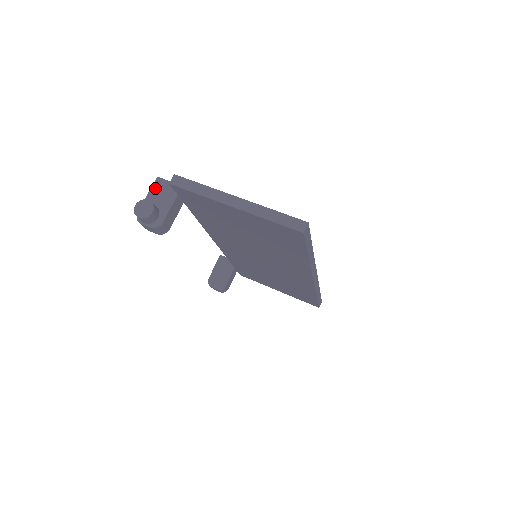
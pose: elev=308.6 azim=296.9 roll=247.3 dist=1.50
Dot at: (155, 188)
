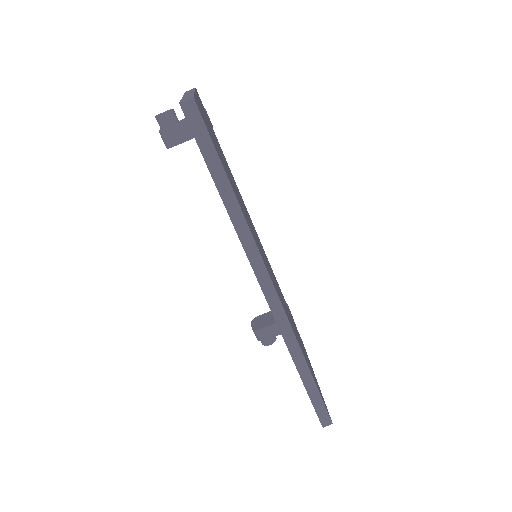
Dot at: occluded
